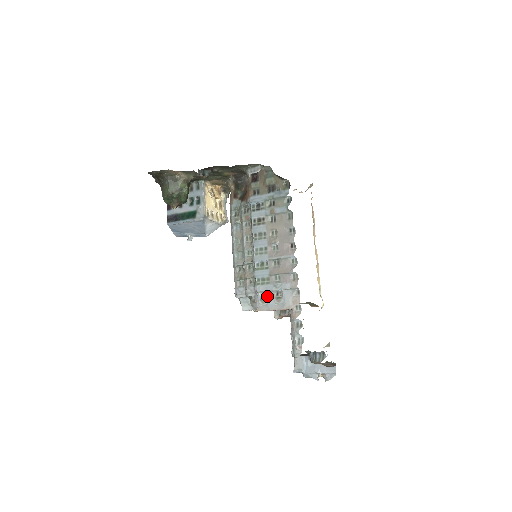
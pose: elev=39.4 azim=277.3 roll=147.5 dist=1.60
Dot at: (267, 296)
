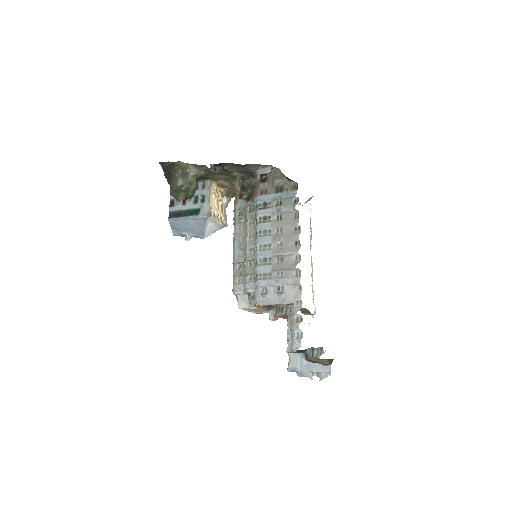
Dot at: (268, 291)
